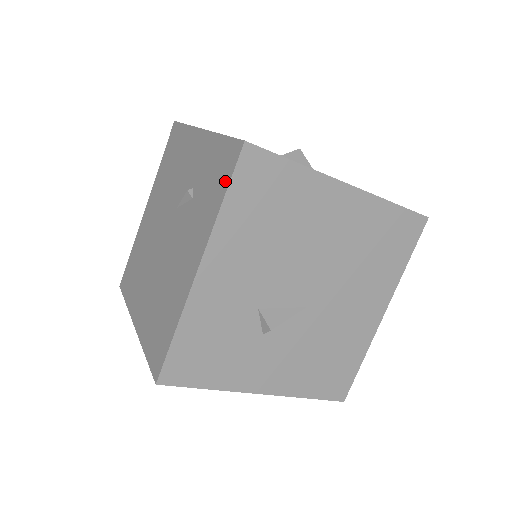
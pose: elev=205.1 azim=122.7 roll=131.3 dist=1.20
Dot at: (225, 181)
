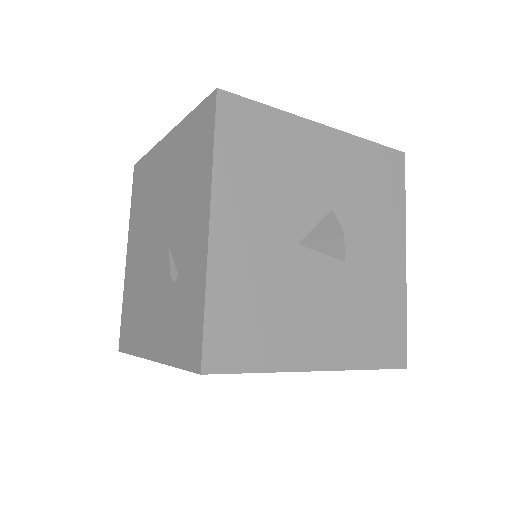
Dot at: (182, 358)
